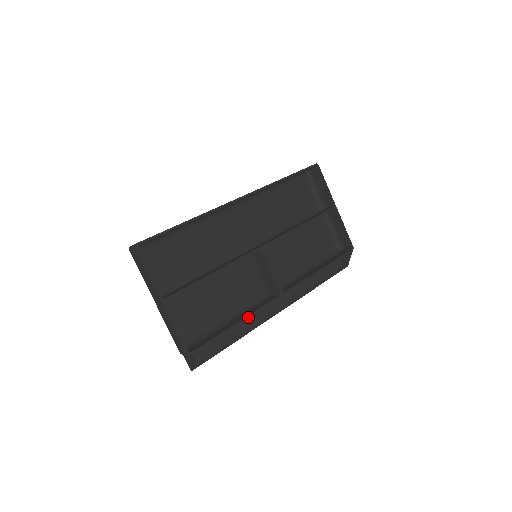
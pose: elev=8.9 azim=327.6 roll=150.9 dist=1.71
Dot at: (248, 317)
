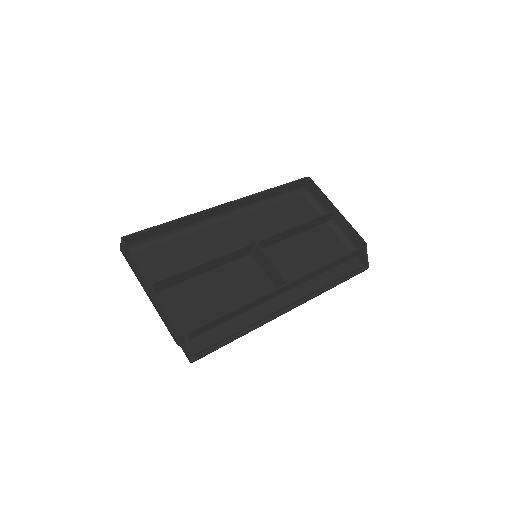
Dot at: (248, 303)
